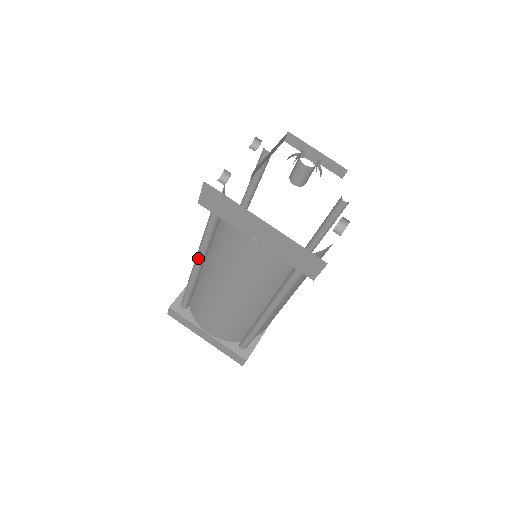
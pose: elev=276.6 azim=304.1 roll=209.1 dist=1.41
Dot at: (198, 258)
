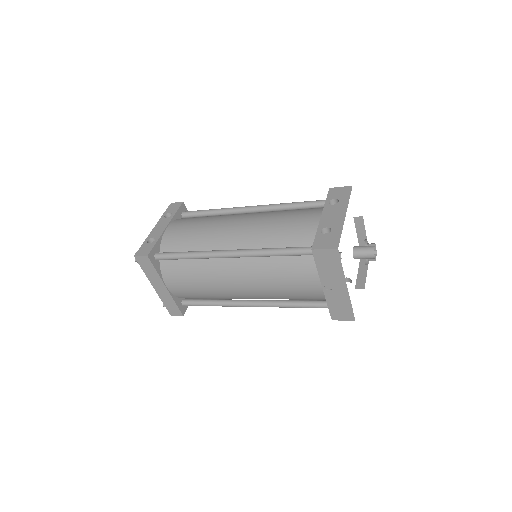
Dot at: (241, 255)
